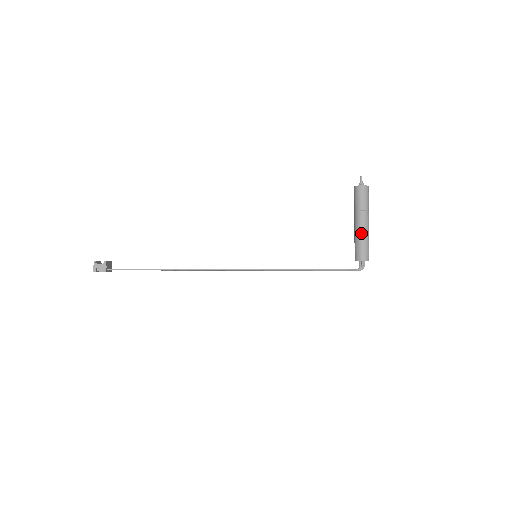
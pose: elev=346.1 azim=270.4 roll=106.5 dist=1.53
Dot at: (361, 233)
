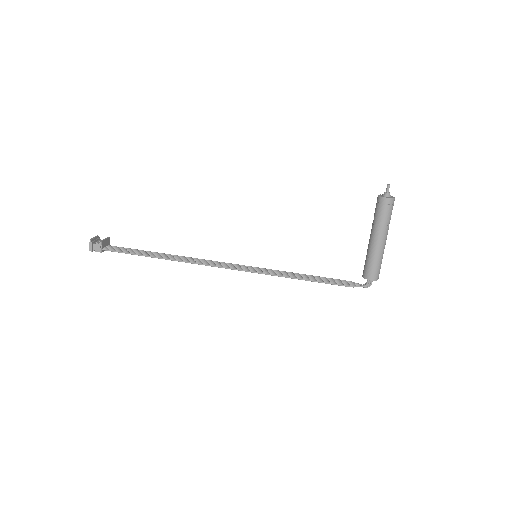
Dot at: (374, 251)
